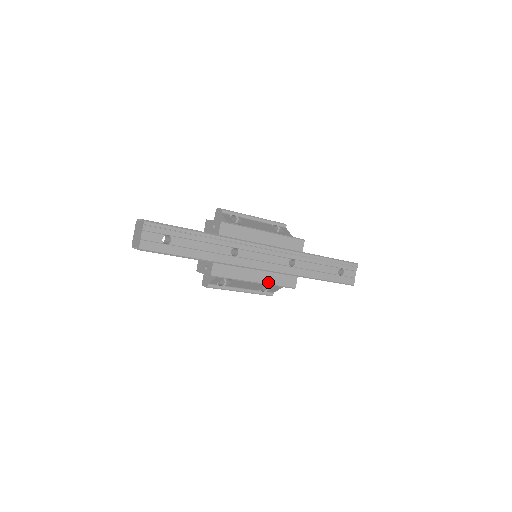
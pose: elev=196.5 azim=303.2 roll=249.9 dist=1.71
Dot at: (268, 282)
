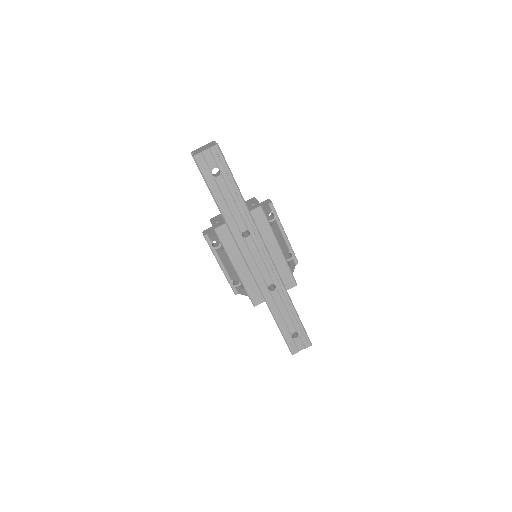
Dot at: (243, 280)
